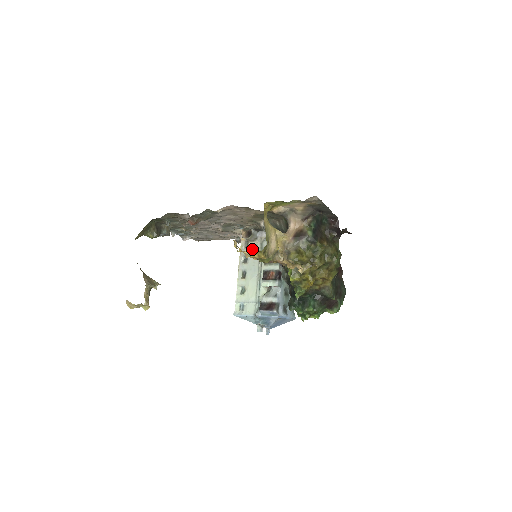
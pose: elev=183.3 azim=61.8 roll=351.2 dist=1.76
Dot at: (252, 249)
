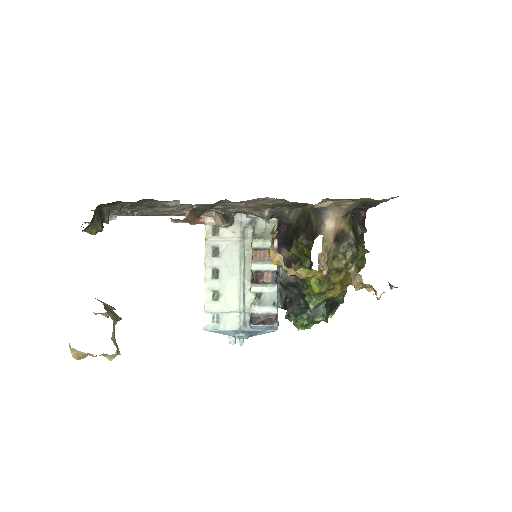
Dot at: (226, 238)
